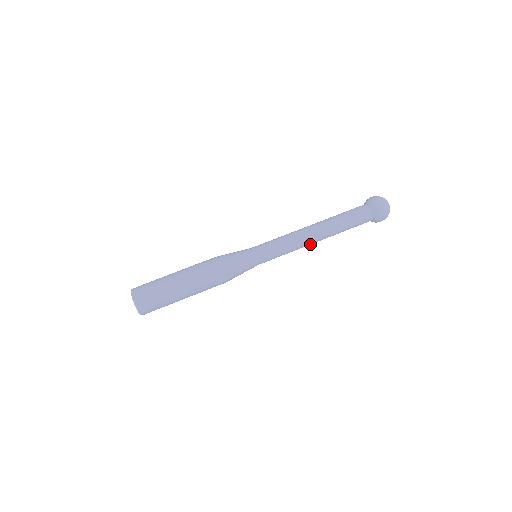
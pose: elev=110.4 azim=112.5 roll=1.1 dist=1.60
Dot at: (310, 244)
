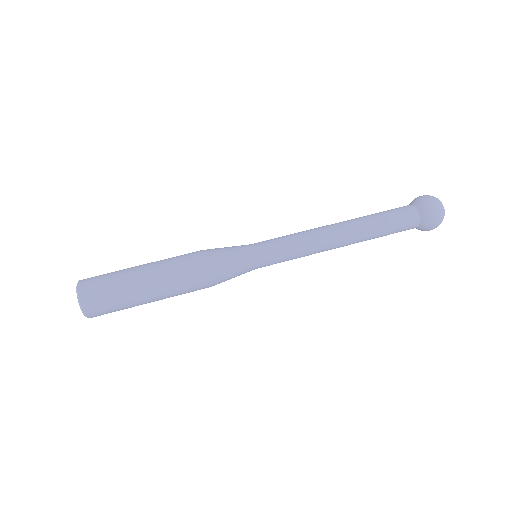
Dot at: (330, 249)
